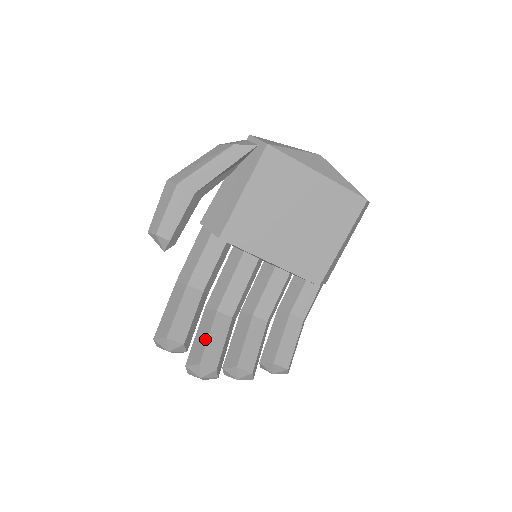
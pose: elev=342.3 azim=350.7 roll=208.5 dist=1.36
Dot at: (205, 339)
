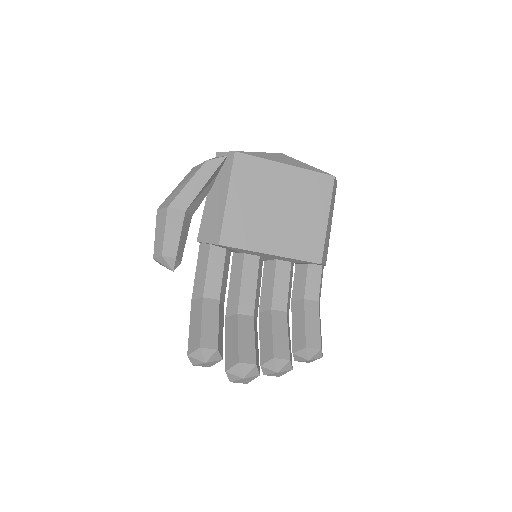
Dot at: (236, 341)
